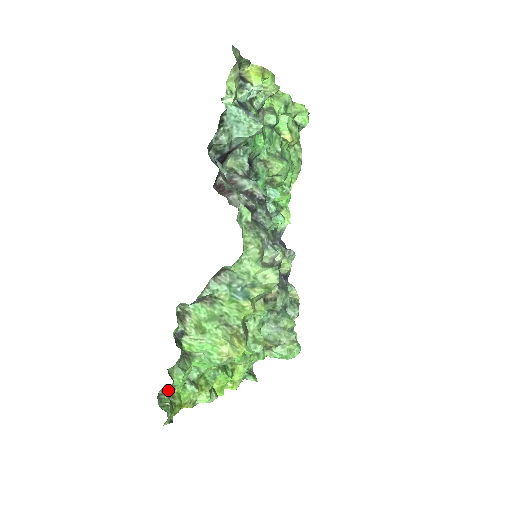
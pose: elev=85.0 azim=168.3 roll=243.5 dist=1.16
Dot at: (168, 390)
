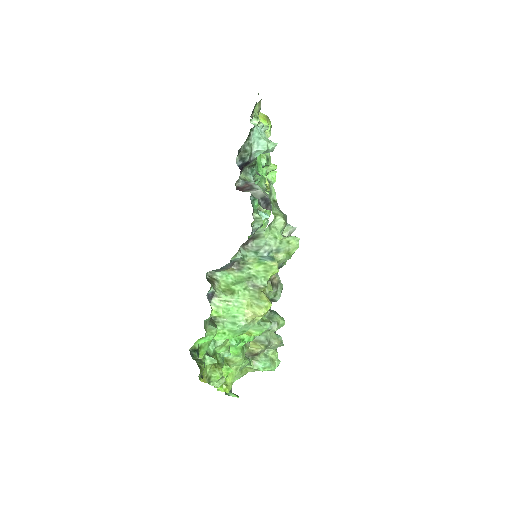
Dot at: (197, 349)
